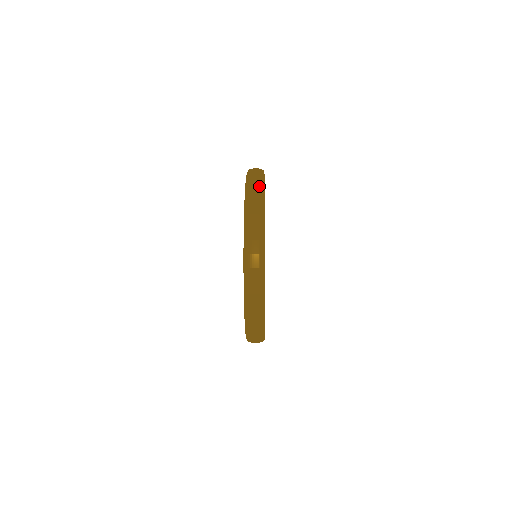
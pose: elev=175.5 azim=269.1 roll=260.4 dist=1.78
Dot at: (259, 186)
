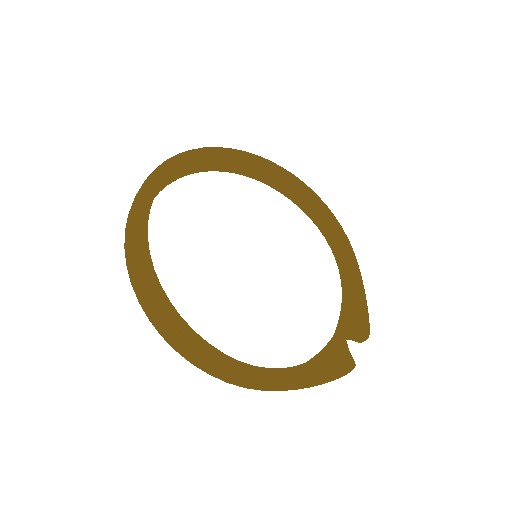
Dot at: occluded
